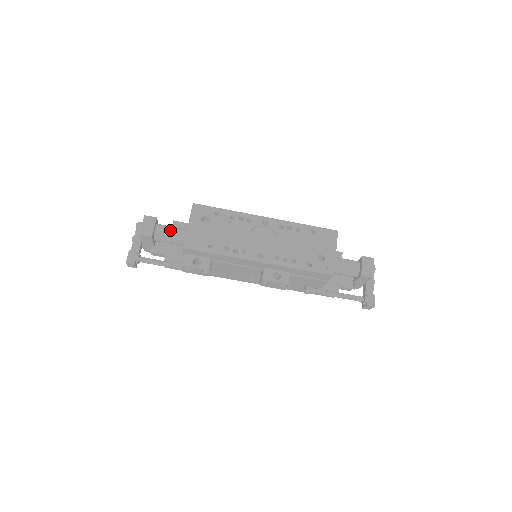
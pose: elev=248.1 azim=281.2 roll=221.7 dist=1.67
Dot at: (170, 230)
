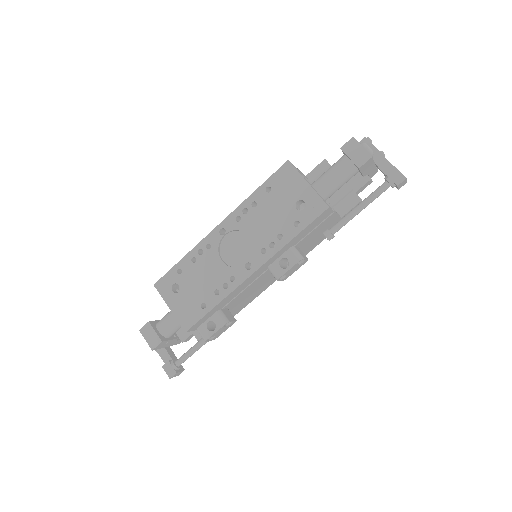
Dot at: (169, 319)
